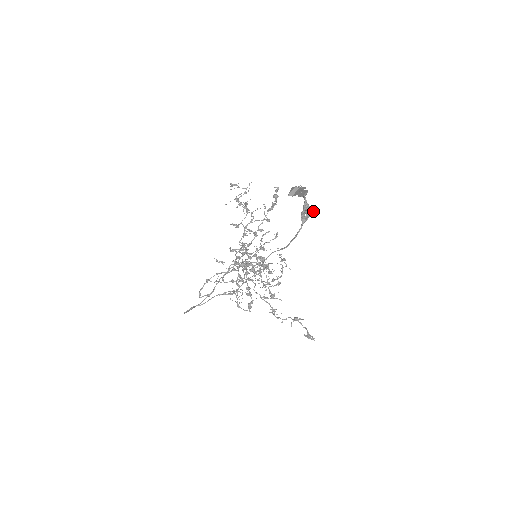
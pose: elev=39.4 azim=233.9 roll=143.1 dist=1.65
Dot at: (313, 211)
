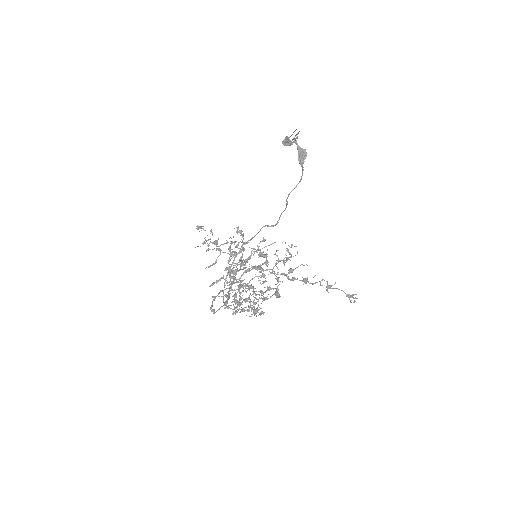
Dot at: (306, 152)
